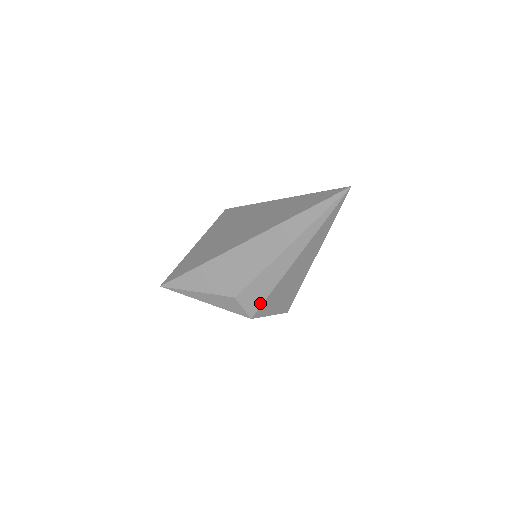
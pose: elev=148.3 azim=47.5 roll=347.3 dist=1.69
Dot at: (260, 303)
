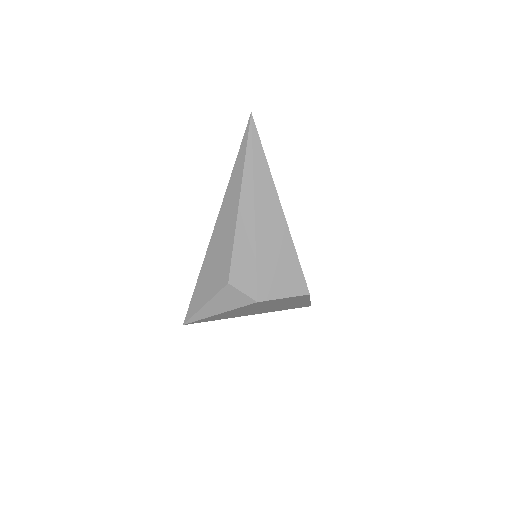
Dot at: (254, 278)
